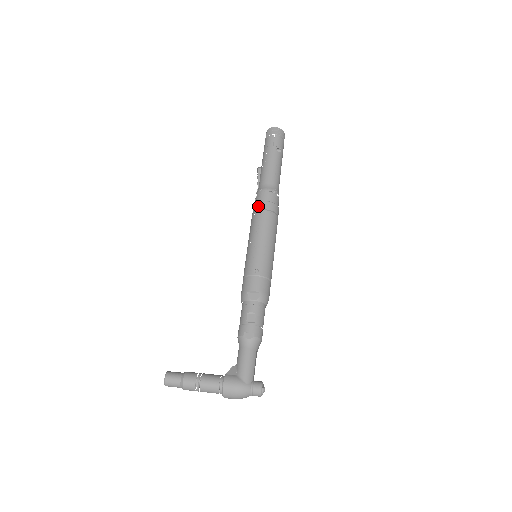
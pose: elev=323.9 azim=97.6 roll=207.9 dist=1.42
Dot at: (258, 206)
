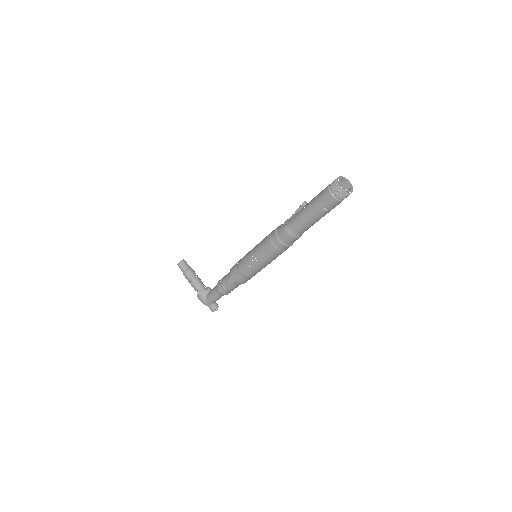
Dot at: (273, 237)
